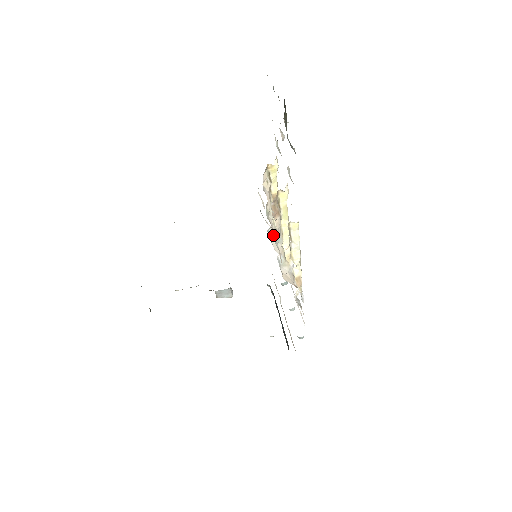
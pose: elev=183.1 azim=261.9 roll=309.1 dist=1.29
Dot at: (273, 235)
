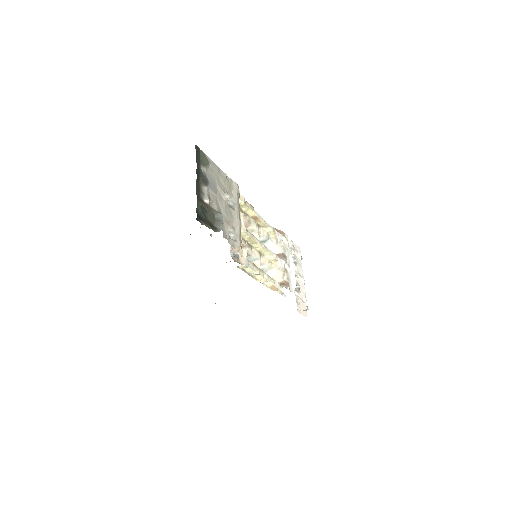
Dot at: (265, 240)
